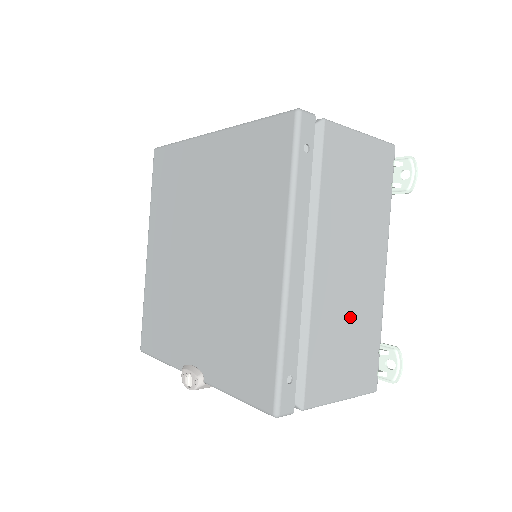
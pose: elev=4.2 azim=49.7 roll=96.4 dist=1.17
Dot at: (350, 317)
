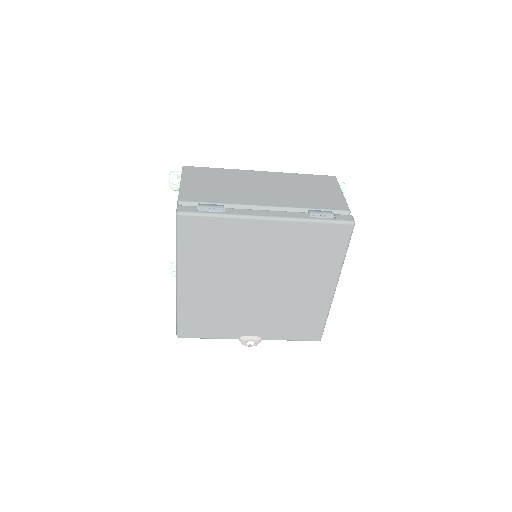
Dot at: occluded
